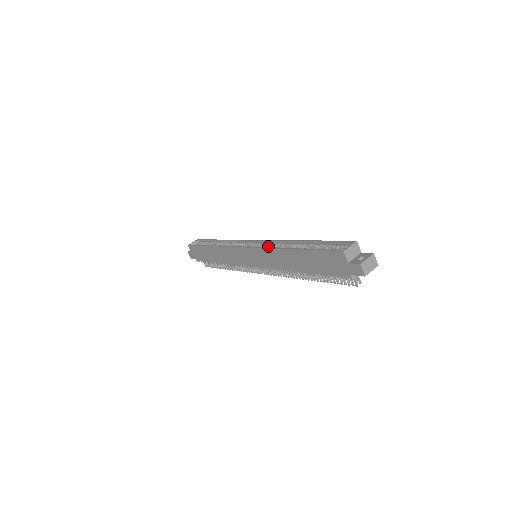
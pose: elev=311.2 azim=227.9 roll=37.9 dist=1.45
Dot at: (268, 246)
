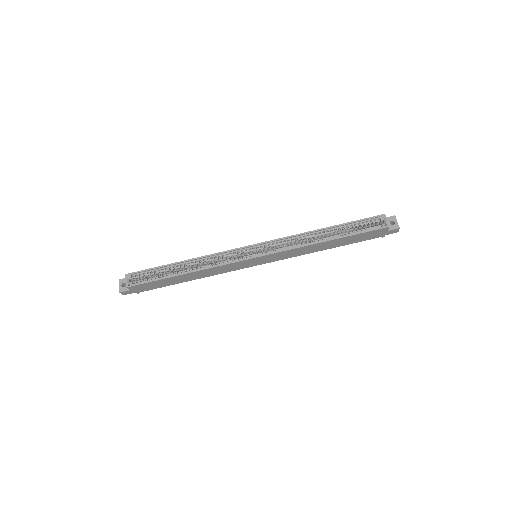
Dot at: (280, 245)
